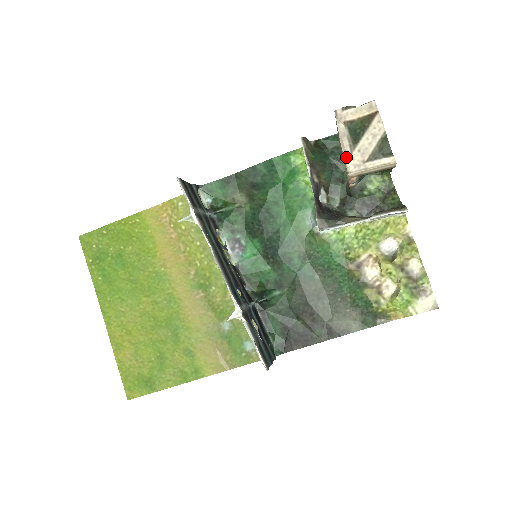
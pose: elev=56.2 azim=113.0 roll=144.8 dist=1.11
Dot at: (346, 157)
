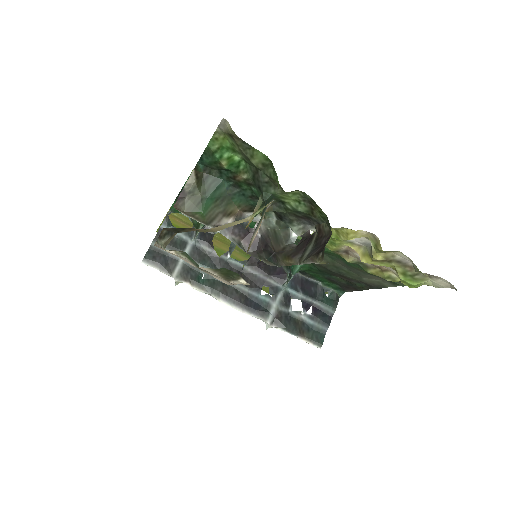
Dot at: (210, 274)
